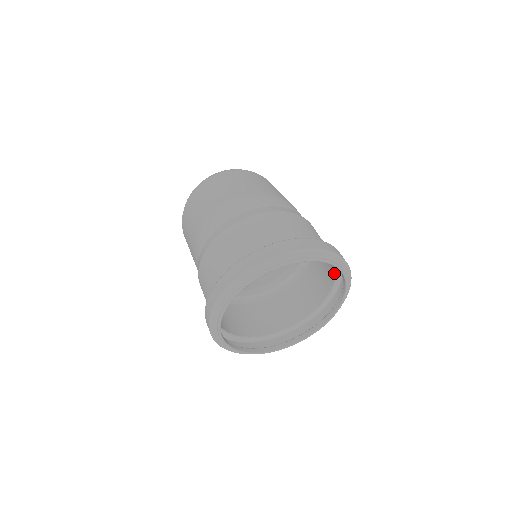
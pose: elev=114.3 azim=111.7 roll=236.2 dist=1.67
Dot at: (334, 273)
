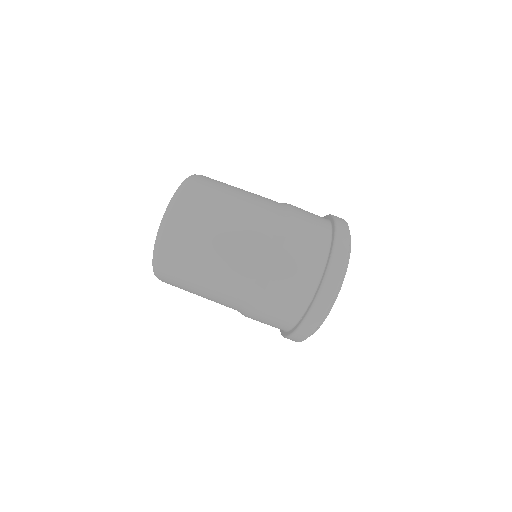
Dot at: occluded
